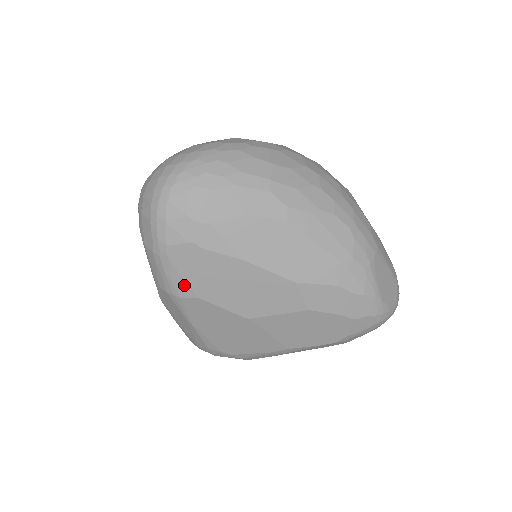
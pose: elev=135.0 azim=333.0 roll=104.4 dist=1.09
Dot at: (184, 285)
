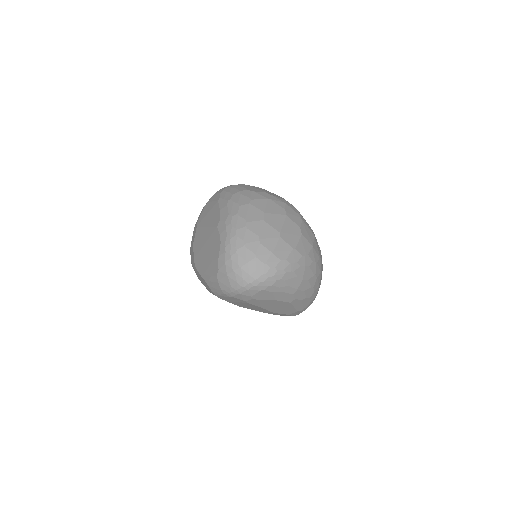
Dot at: (225, 299)
